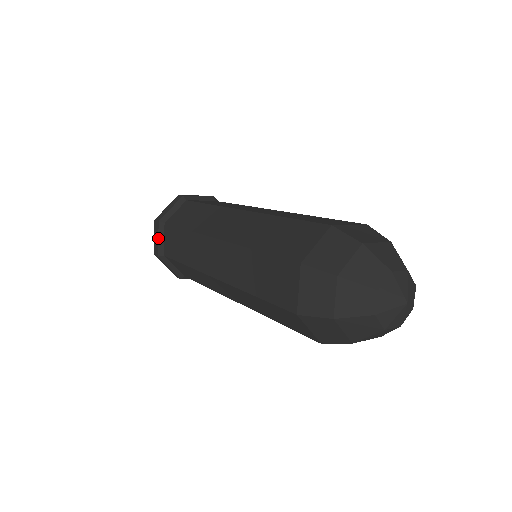
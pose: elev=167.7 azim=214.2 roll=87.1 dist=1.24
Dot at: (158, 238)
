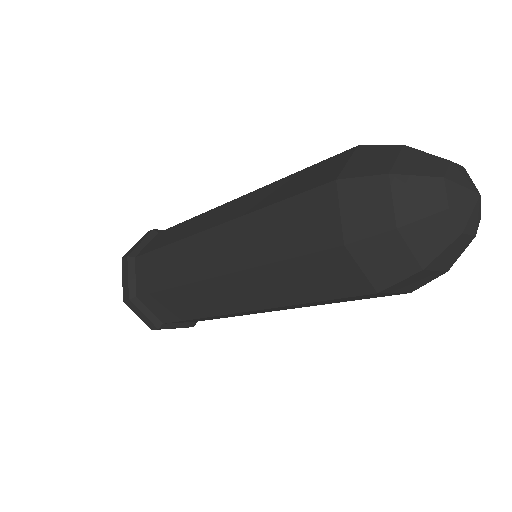
Dot at: (143, 314)
